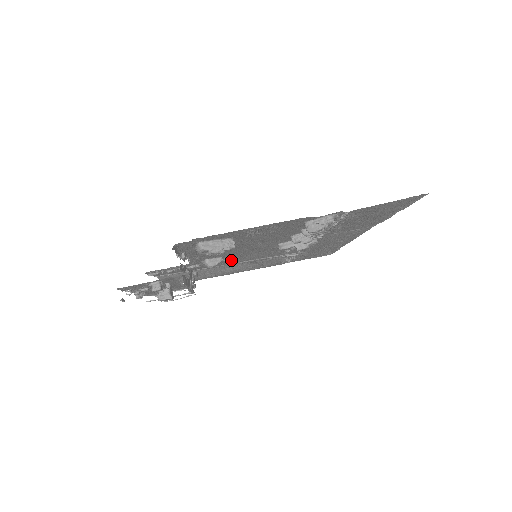
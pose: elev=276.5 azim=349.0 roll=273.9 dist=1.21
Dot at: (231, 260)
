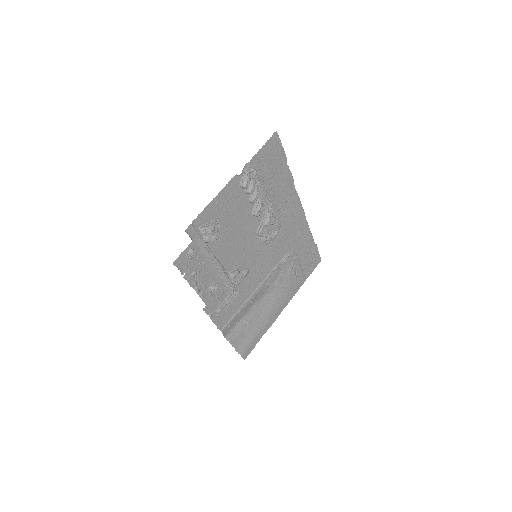
Dot at: (251, 279)
